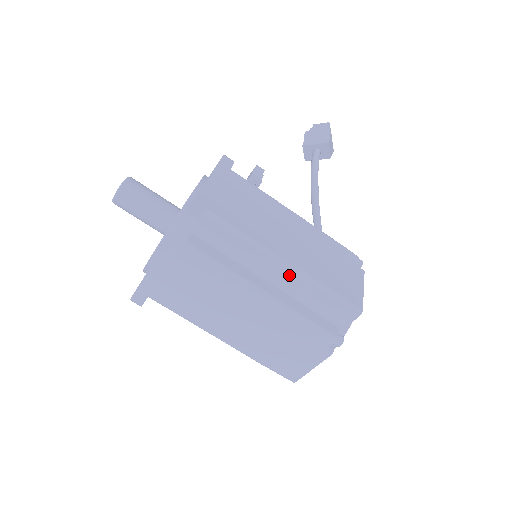
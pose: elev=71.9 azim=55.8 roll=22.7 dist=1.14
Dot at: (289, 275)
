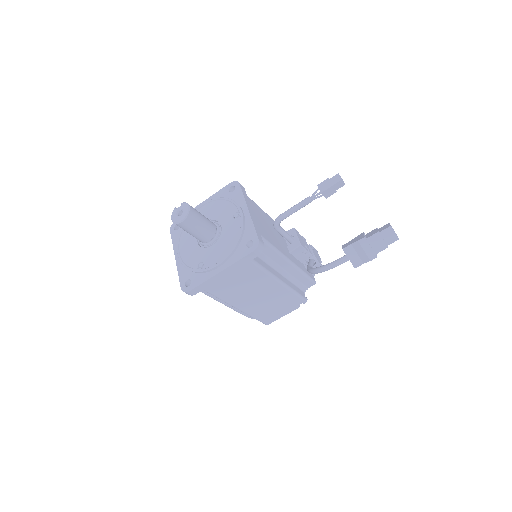
Dot at: occluded
